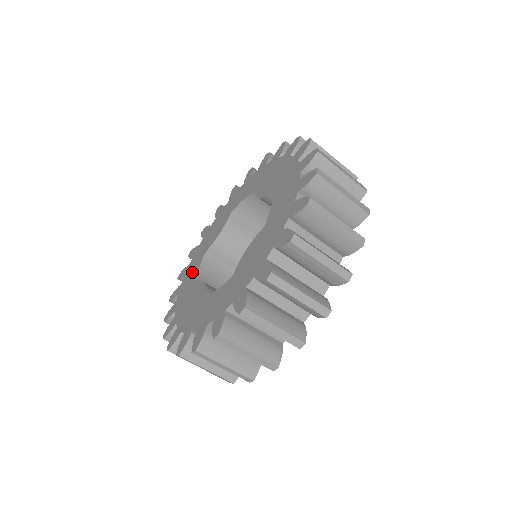
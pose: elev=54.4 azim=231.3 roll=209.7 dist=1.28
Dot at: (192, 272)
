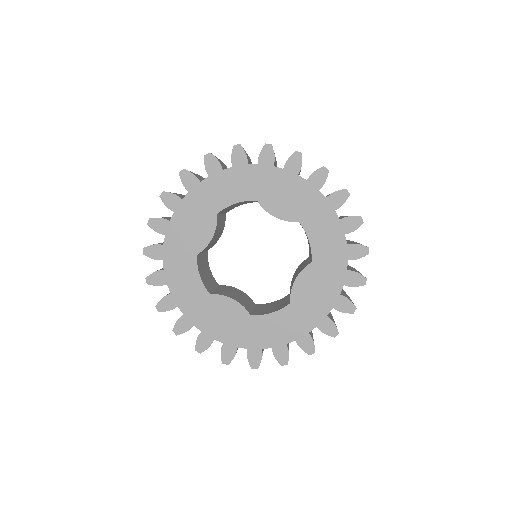
Dot at: (233, 189)
